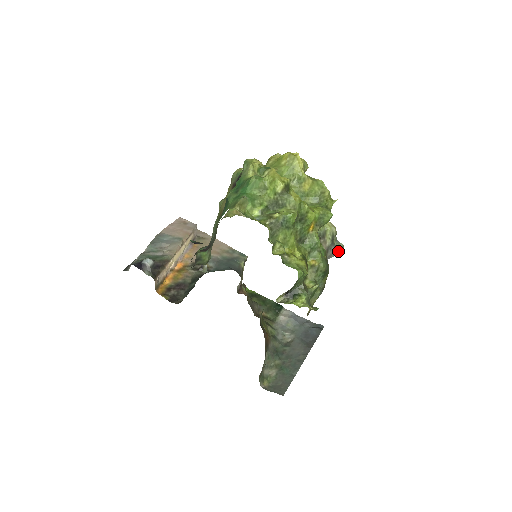
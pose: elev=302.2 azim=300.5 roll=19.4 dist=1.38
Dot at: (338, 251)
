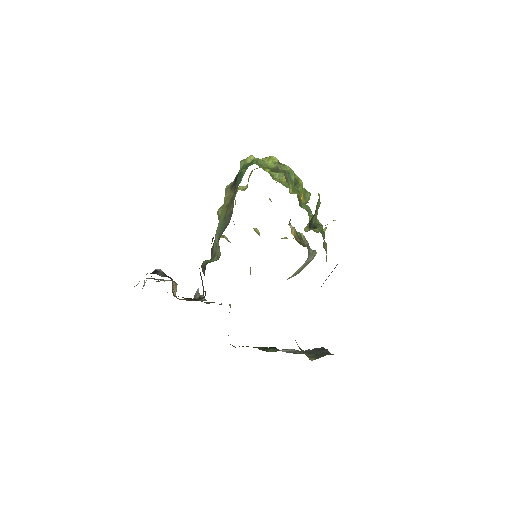
Dot at: (313, 255)
